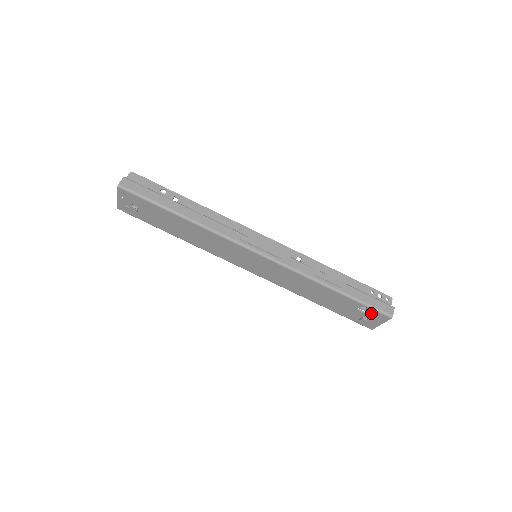
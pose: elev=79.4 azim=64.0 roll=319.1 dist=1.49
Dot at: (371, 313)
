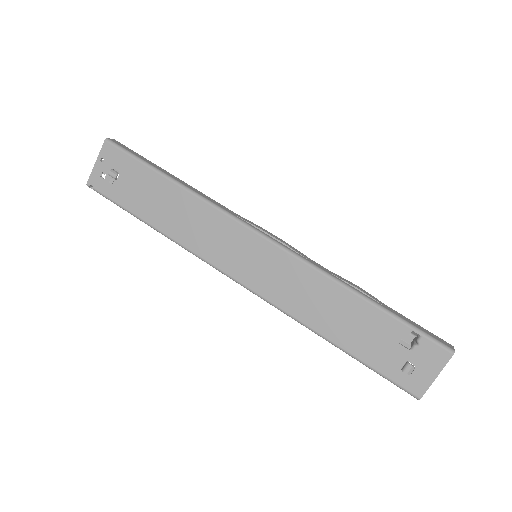
Dot at: (421, 348)
